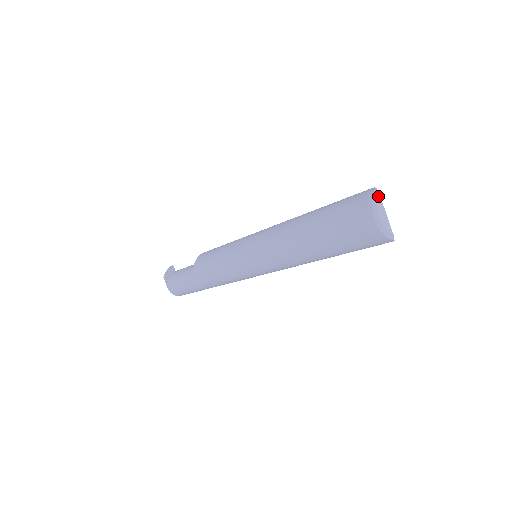
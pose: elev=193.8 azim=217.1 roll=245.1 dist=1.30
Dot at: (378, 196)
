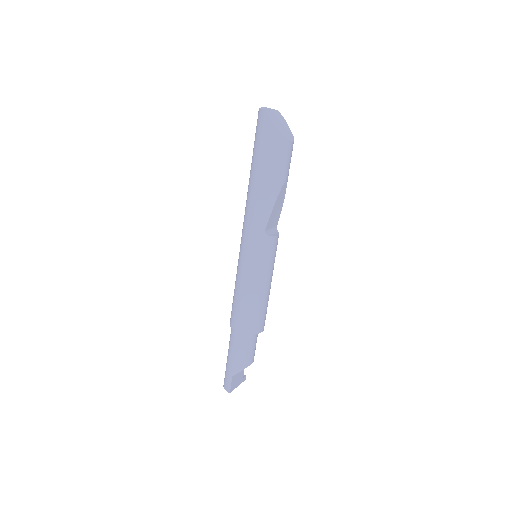
Dot at: occluded
